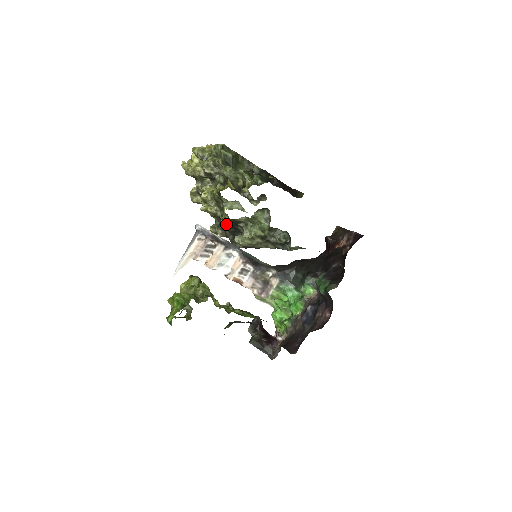
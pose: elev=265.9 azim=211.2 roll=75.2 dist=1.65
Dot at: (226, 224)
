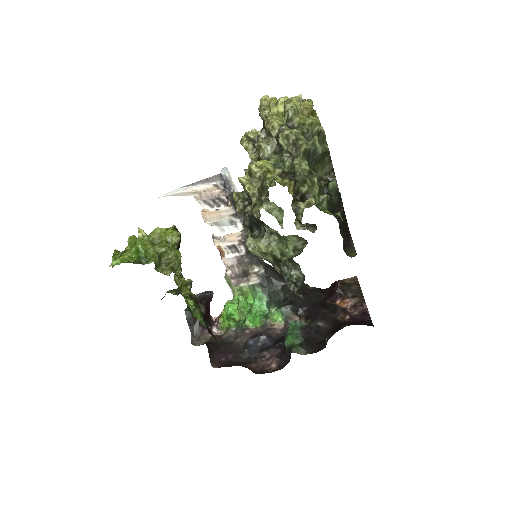
Dot at: (252, 215)
